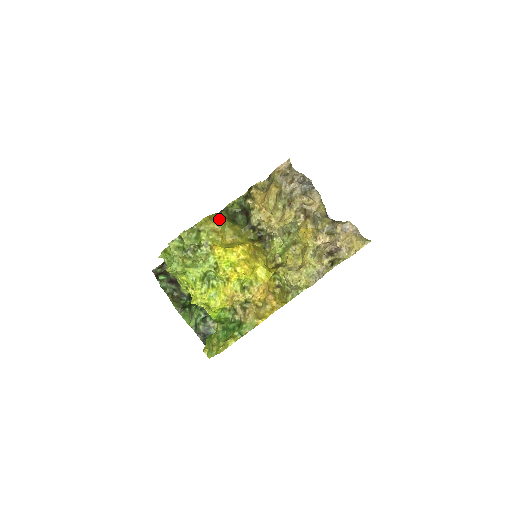
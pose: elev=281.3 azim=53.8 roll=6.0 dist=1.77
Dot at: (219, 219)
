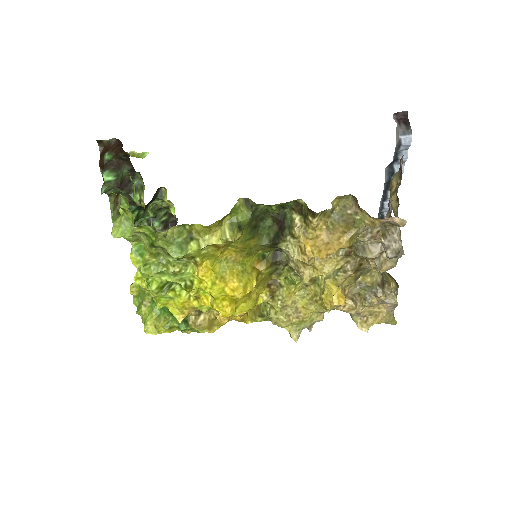
Dot at: (232, 237)
